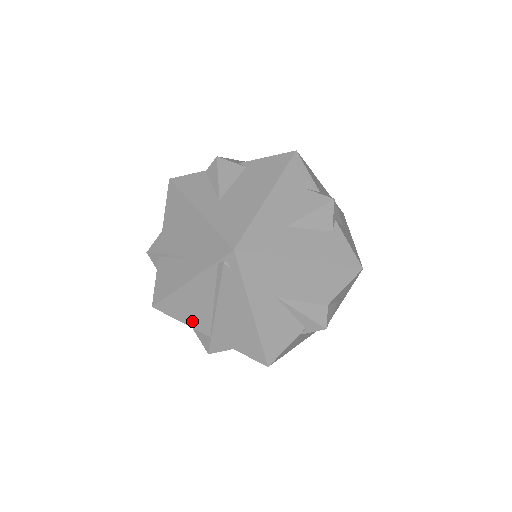
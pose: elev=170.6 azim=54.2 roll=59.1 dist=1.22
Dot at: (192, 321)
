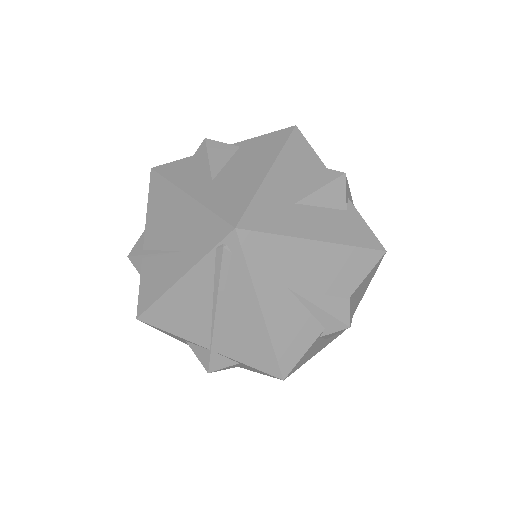
Dot at: (186, 331)
